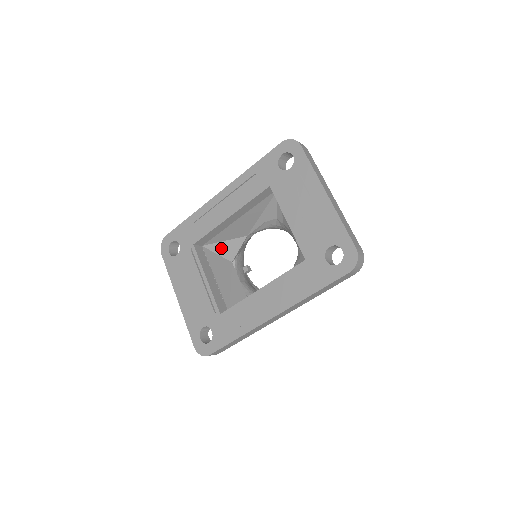
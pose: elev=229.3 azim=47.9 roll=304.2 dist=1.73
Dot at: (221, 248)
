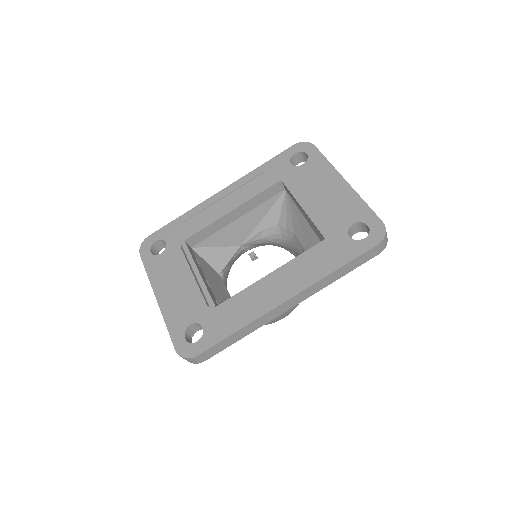
Dot at: (211, 255)
